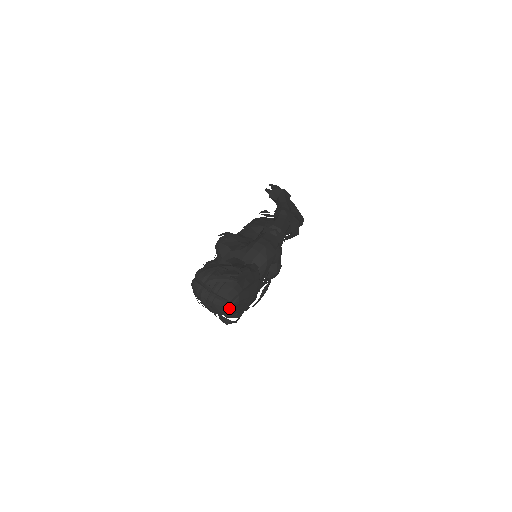
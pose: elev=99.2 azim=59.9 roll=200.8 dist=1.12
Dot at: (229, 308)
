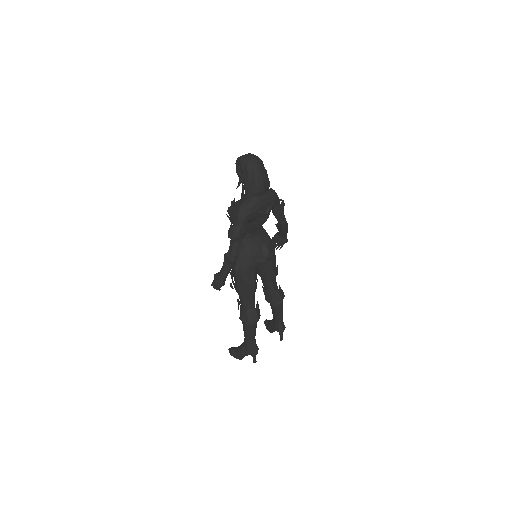
Dot at: (254, 164)
